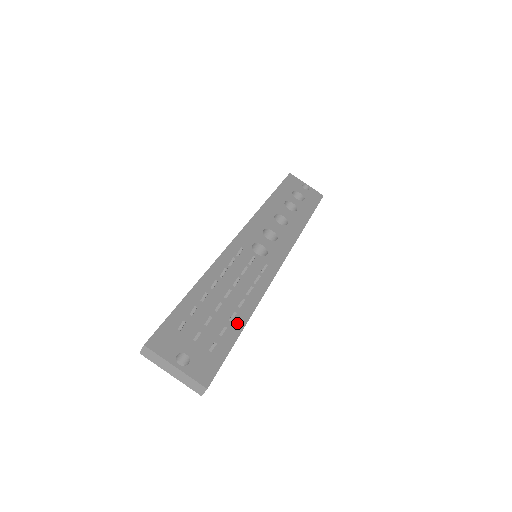
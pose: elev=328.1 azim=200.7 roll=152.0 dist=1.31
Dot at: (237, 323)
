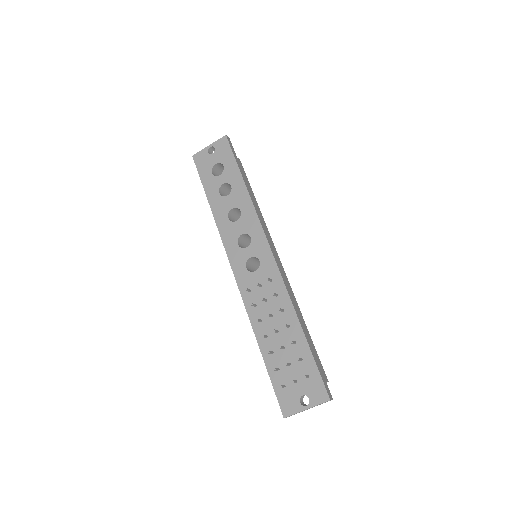
Dot at: (300, 339)
